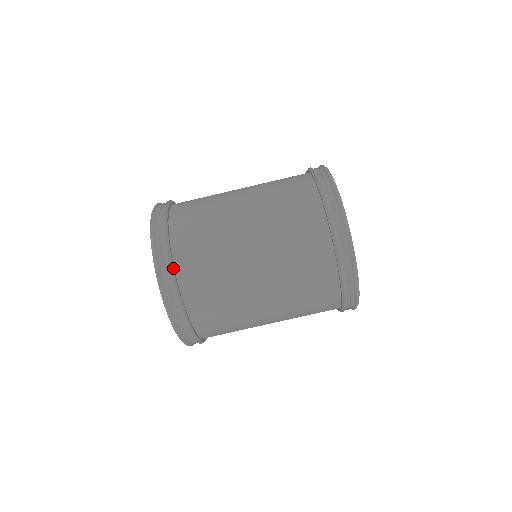
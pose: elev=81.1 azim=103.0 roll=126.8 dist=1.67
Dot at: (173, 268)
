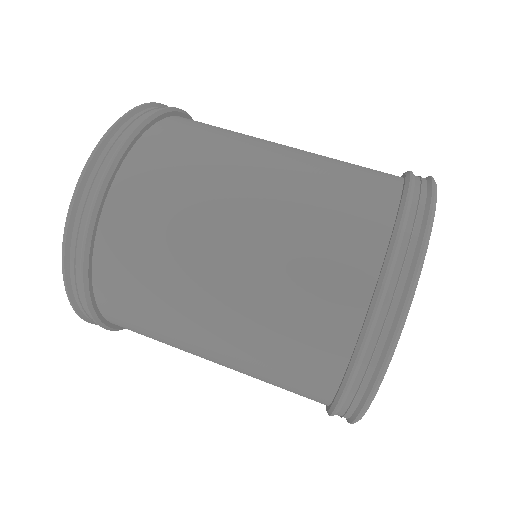
Dot at: (146, 125)
